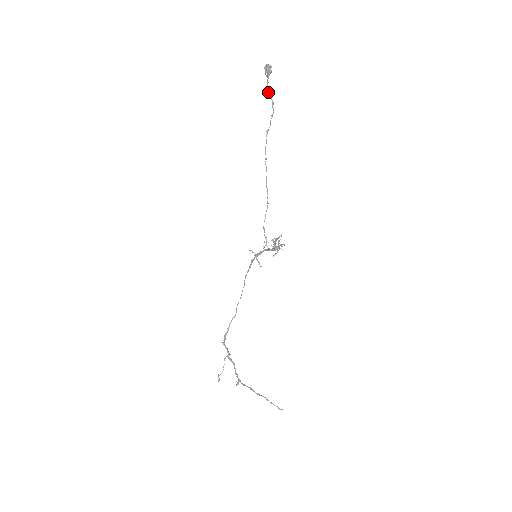
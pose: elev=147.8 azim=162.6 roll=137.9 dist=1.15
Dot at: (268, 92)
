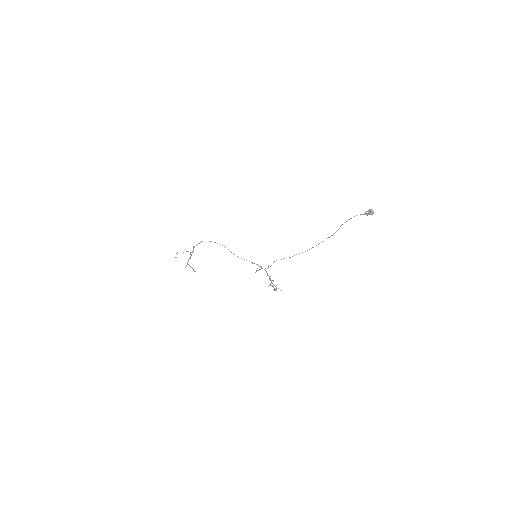
Dot at: occluded
